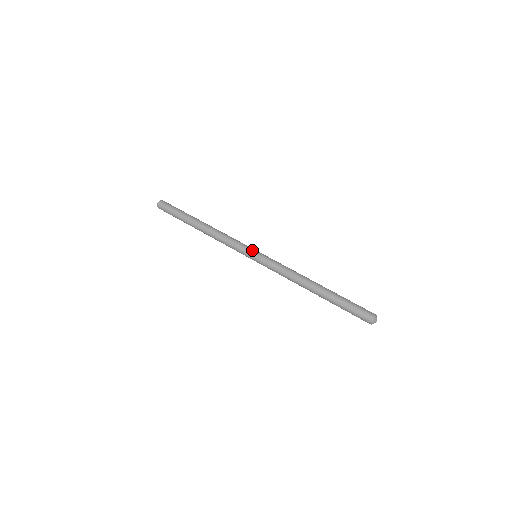
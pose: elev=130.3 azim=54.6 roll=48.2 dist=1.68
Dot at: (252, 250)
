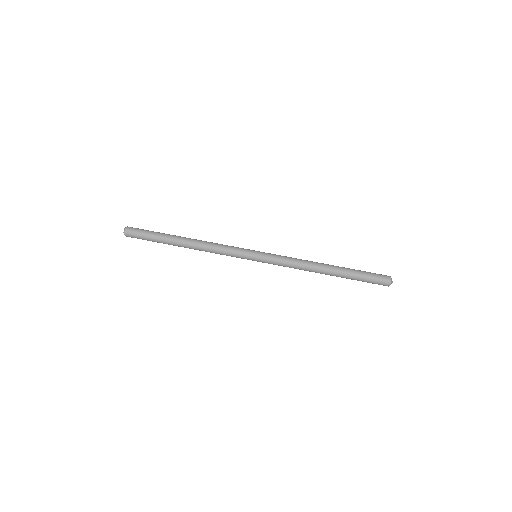
Dot at: (251, 251)
